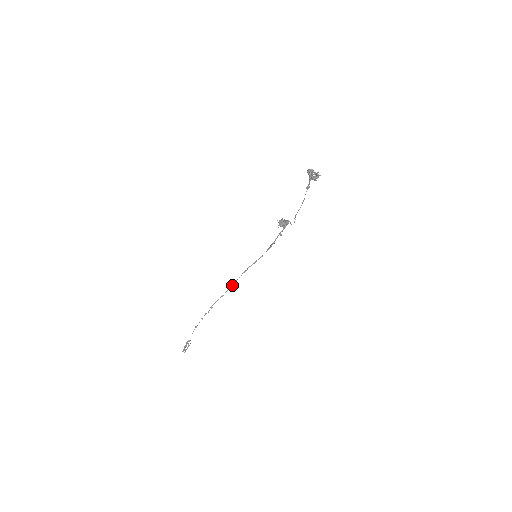
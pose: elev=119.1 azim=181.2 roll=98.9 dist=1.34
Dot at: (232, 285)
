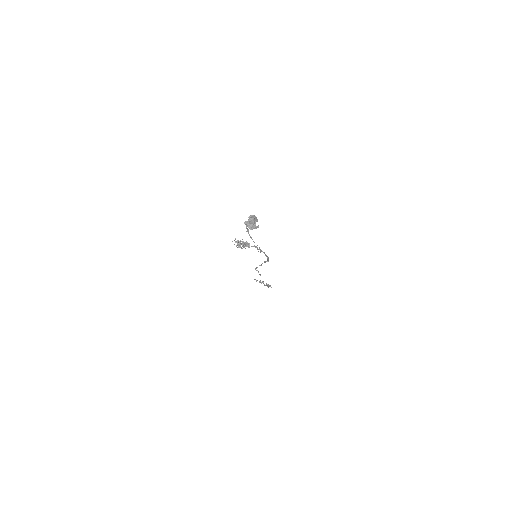
Dot at: (261, 265)
